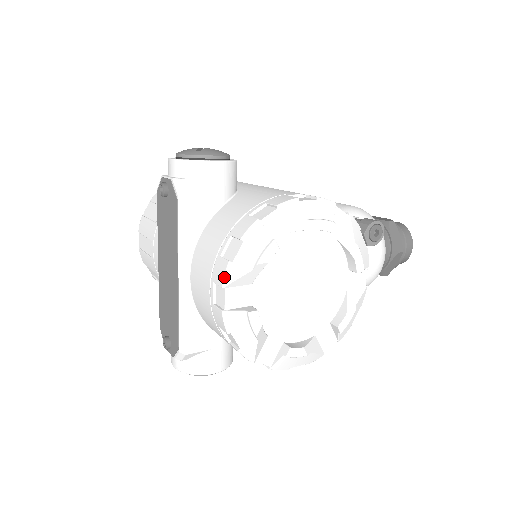
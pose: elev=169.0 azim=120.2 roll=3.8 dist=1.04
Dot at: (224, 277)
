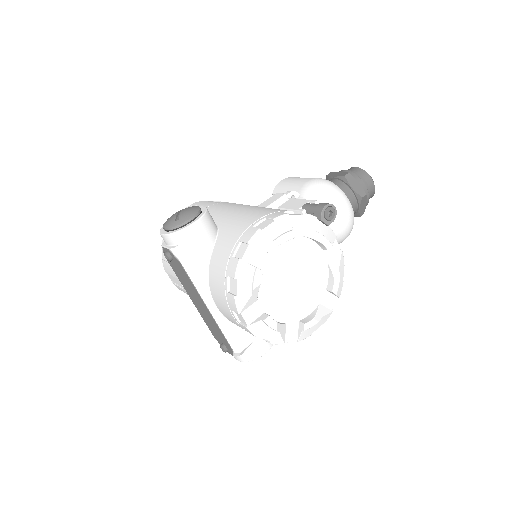
Dot at: (236, 307)
